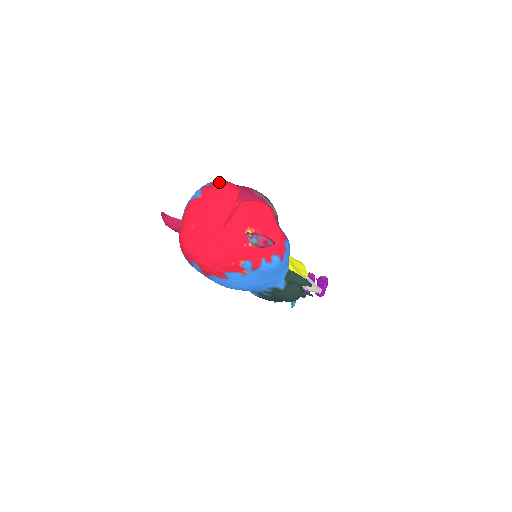
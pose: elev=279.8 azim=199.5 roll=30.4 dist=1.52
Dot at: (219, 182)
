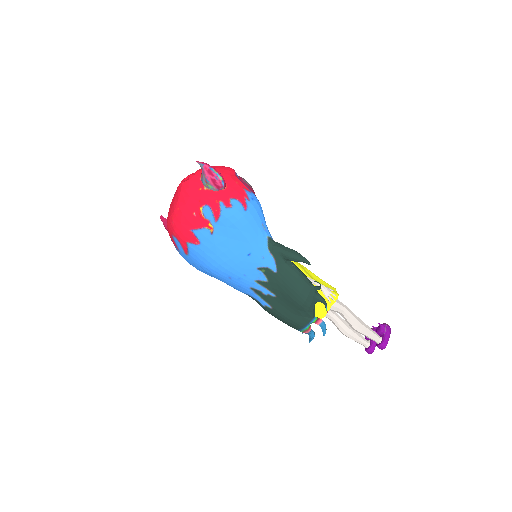
Dot at: occluded
